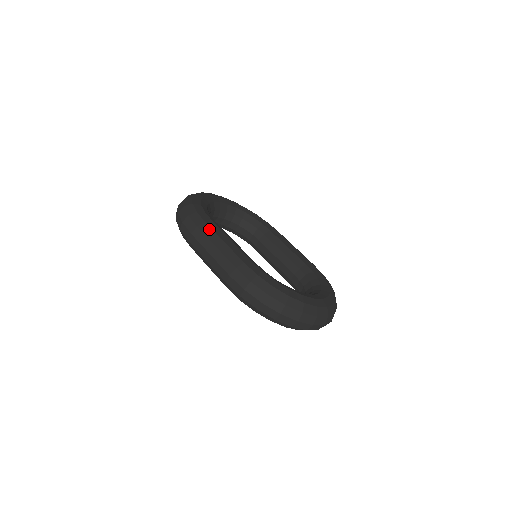
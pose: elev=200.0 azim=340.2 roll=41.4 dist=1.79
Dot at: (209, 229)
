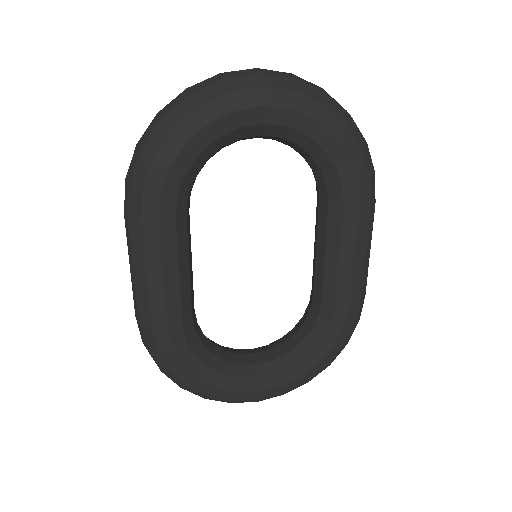
Dot at: (139, 240)
